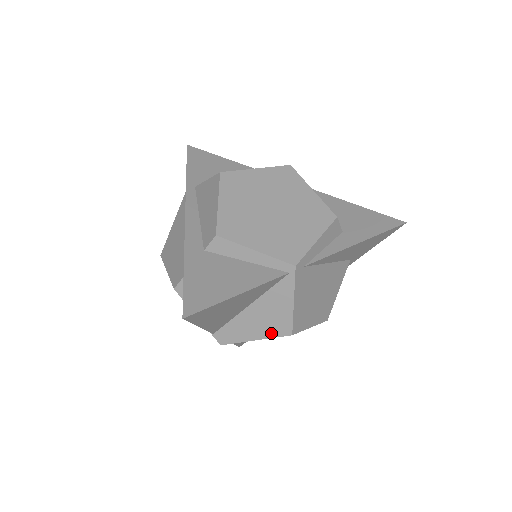
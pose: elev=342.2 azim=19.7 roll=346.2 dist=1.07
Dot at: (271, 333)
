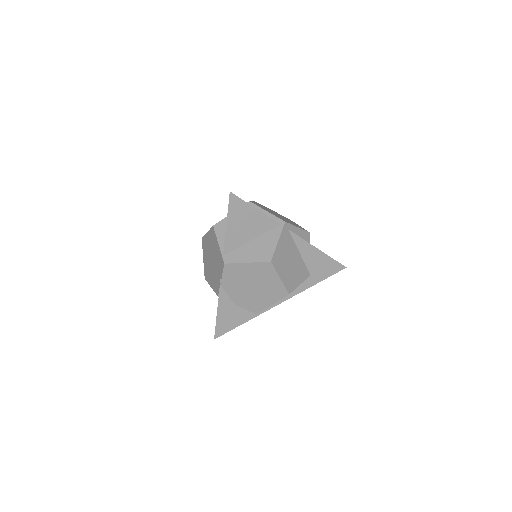
Dot at: (259, 259)
